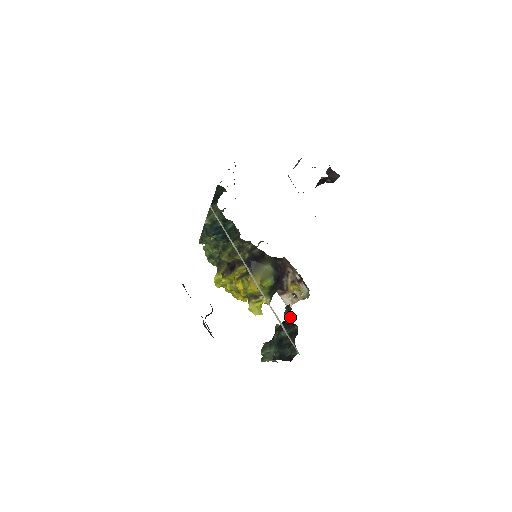
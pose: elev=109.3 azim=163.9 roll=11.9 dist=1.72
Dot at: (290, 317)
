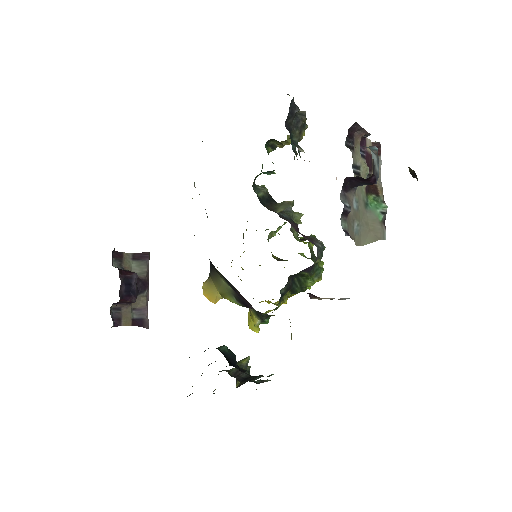
Dot at: occluded
